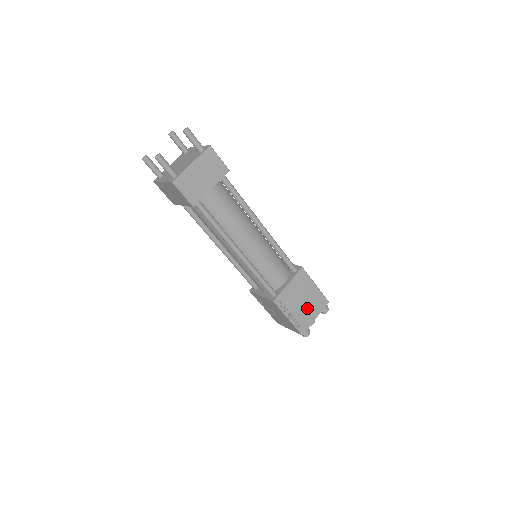
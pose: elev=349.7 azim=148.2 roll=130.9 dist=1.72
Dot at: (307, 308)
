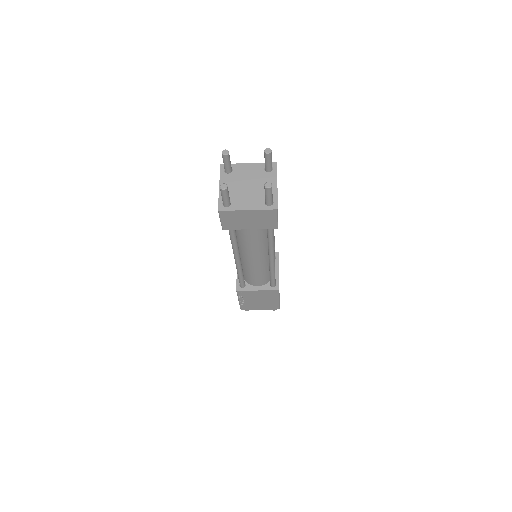
Dot at: occluded
